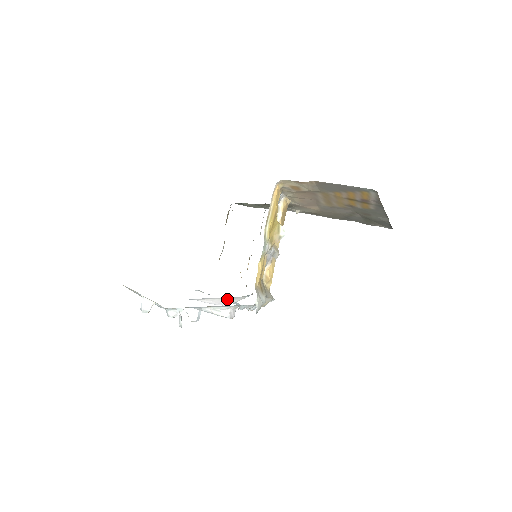
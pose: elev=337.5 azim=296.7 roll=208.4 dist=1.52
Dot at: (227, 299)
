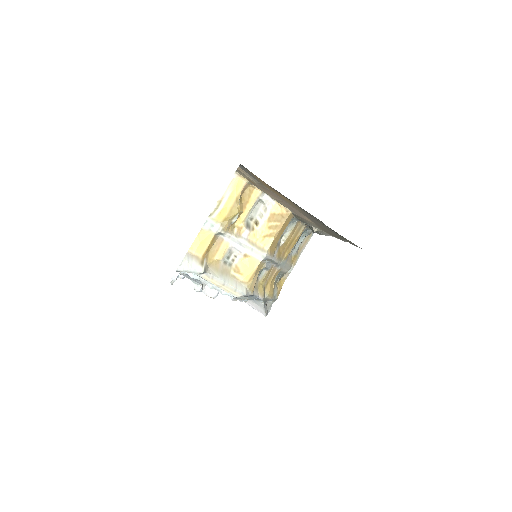
Dot at: (256, 303)
